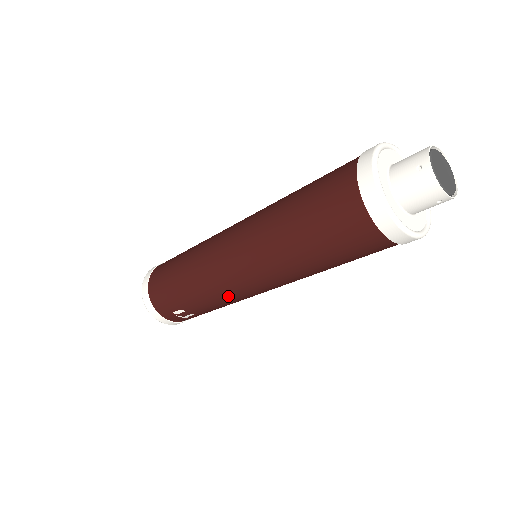
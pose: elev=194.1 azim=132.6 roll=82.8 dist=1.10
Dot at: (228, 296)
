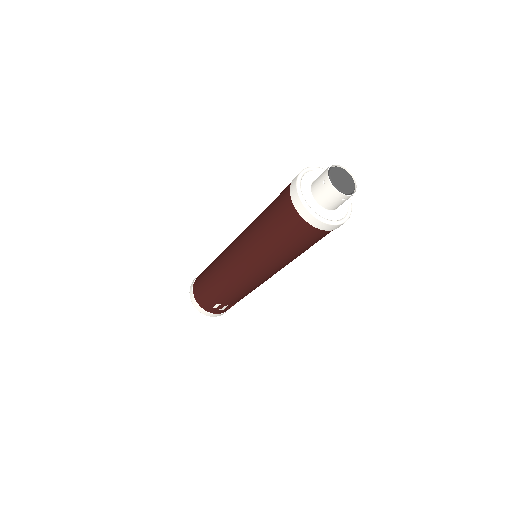
Dot at: (243, 287)
